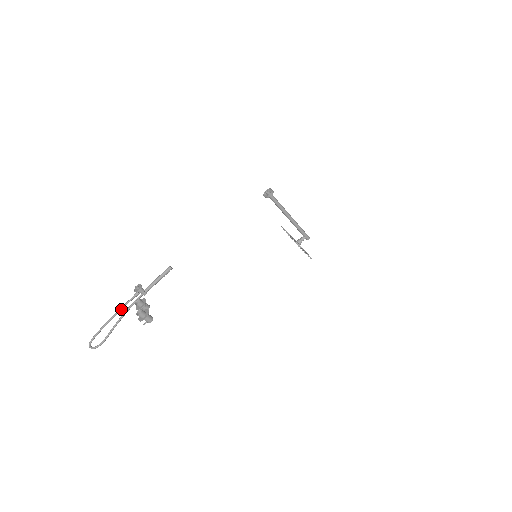
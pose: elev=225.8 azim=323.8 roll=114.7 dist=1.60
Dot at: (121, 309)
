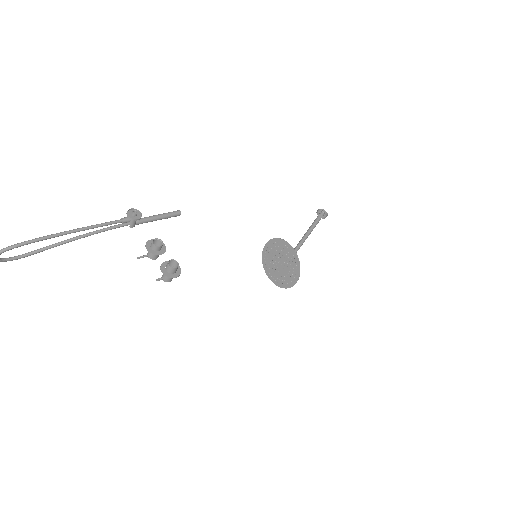
Dot at: (92, 227)
